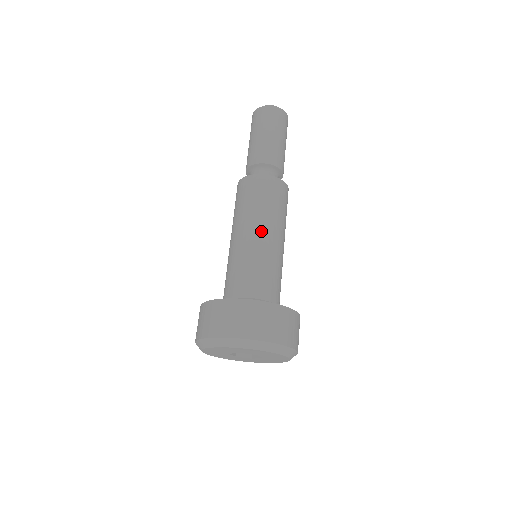
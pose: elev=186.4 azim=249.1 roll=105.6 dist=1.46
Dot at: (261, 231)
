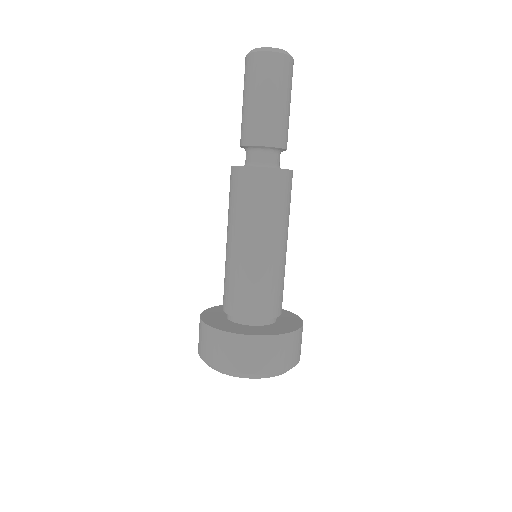
Dot at: (240, 241)
